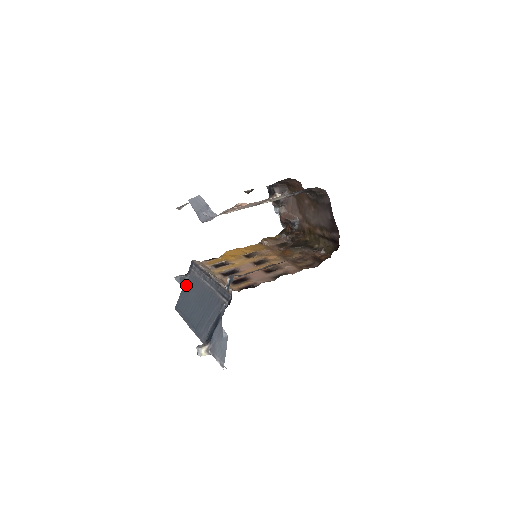
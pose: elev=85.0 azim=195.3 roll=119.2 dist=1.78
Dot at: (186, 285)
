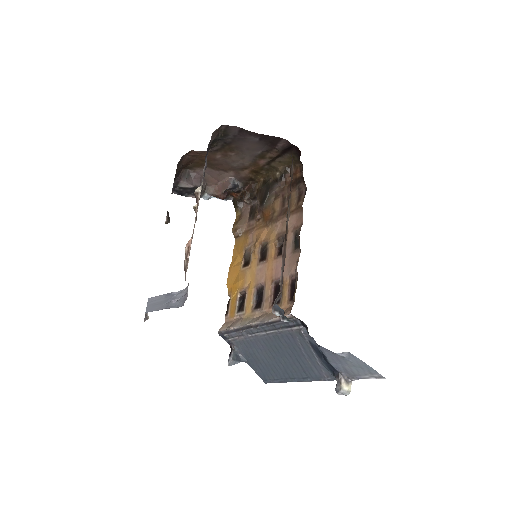
Dot at: (245, 356)
